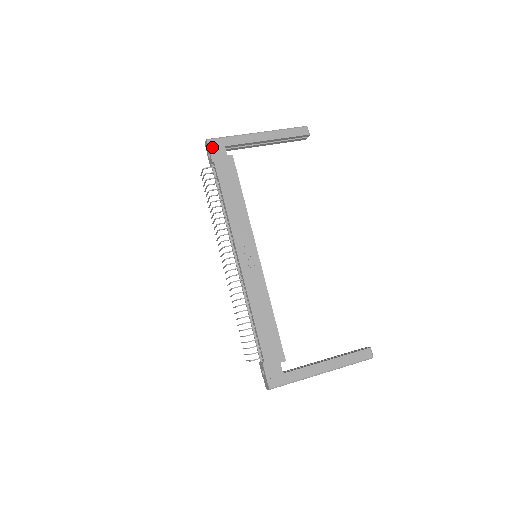
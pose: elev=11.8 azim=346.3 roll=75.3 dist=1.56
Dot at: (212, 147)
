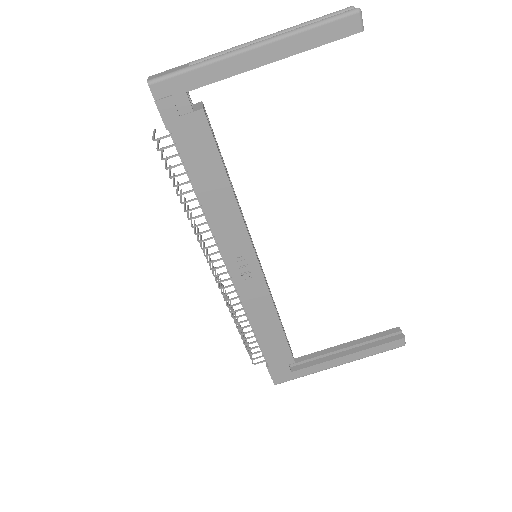
Dot at: (161, 99)
